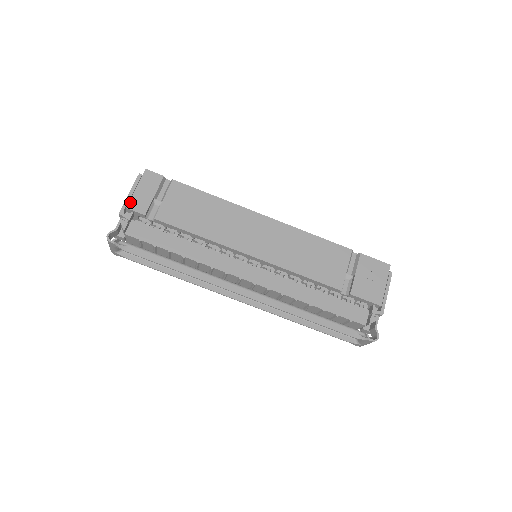
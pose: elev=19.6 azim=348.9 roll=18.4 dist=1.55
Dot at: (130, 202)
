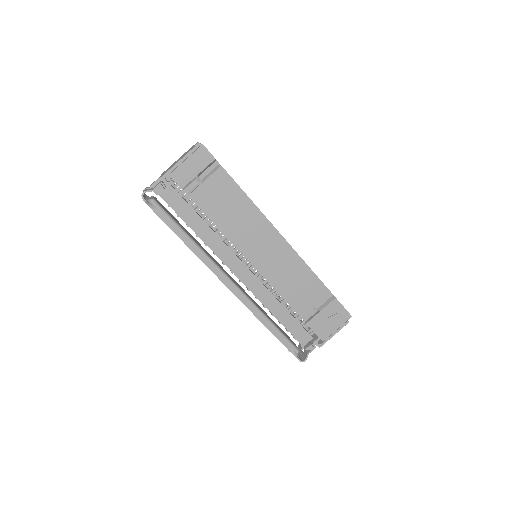
Dot at: (175, 171)
